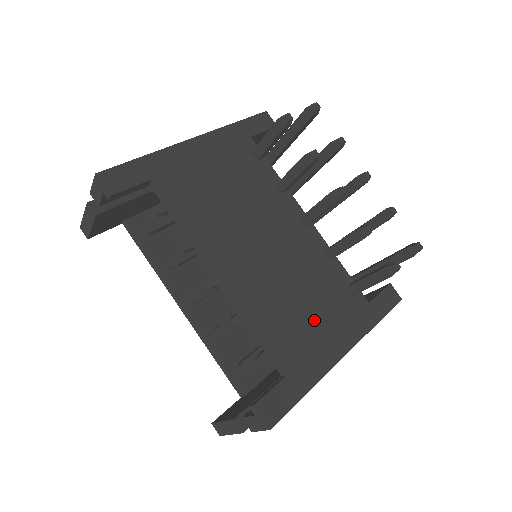
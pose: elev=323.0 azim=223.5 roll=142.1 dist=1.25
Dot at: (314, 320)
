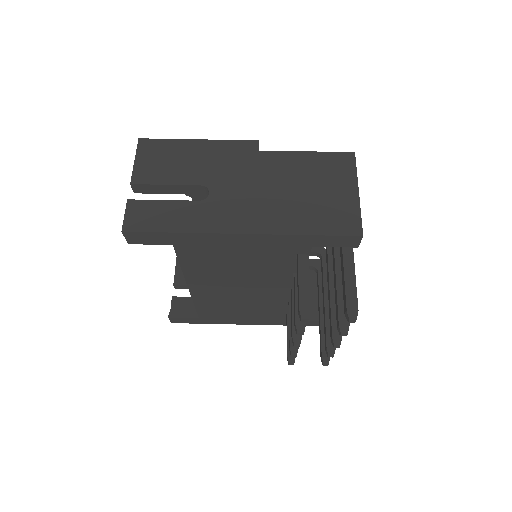
Dot at: (241, 314)
